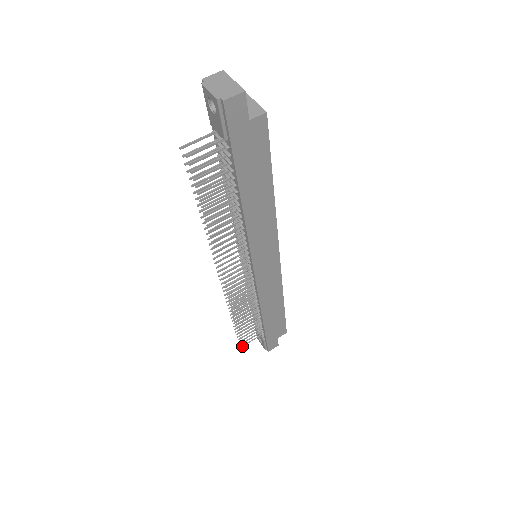
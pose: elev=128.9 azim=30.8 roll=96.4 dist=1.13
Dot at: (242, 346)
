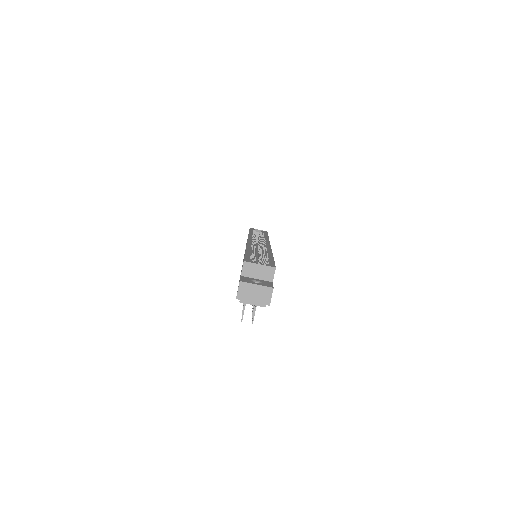
Dot at: occluded
